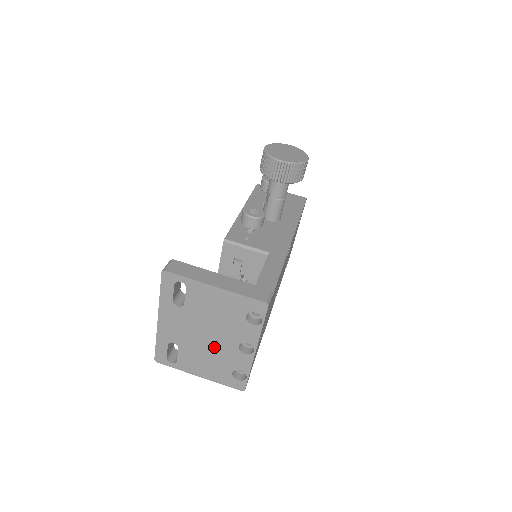
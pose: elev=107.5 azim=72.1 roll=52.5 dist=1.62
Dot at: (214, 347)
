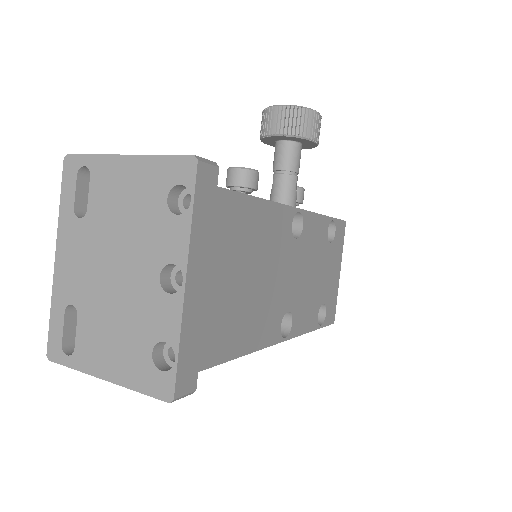
Dot at: (125, 293)
